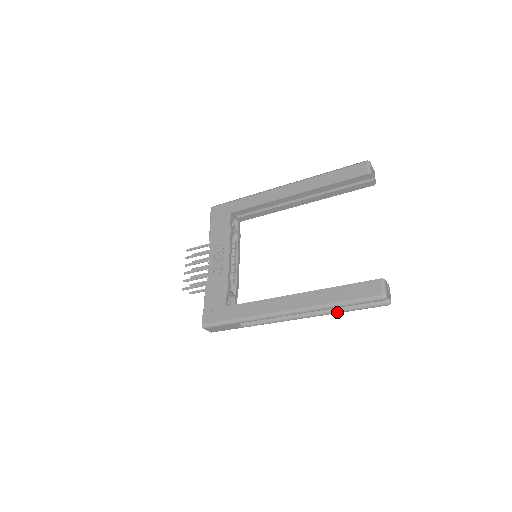
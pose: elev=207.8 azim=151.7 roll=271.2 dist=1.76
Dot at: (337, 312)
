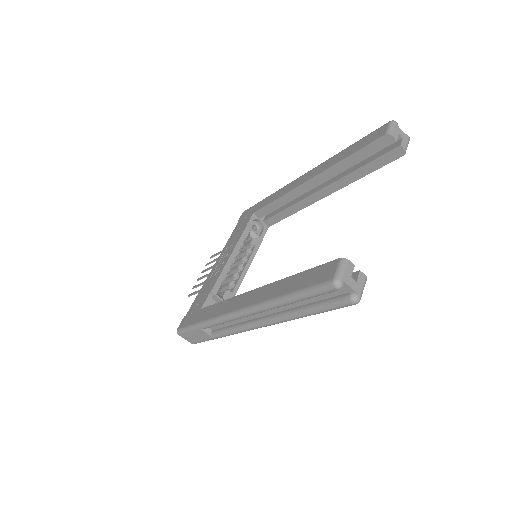
Dot at: (296, 315)
